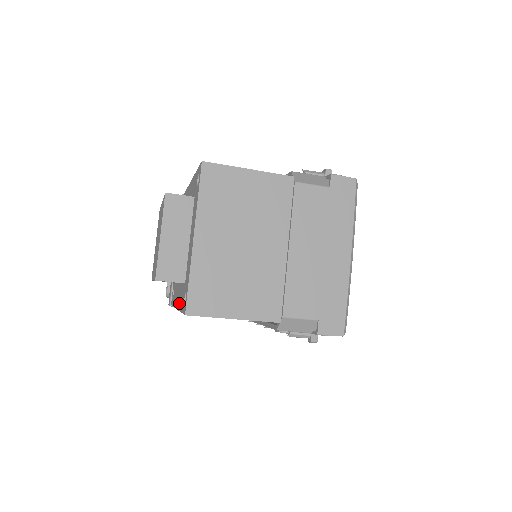
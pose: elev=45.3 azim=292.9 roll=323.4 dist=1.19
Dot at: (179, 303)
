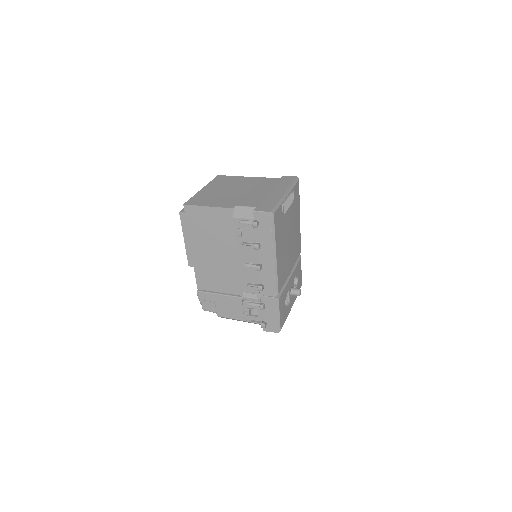
Dot at: occluded
